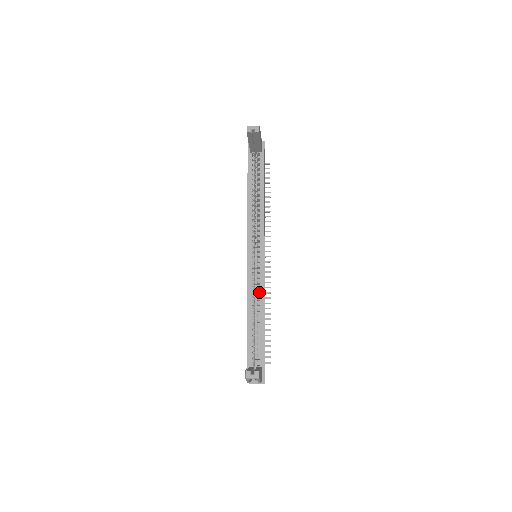
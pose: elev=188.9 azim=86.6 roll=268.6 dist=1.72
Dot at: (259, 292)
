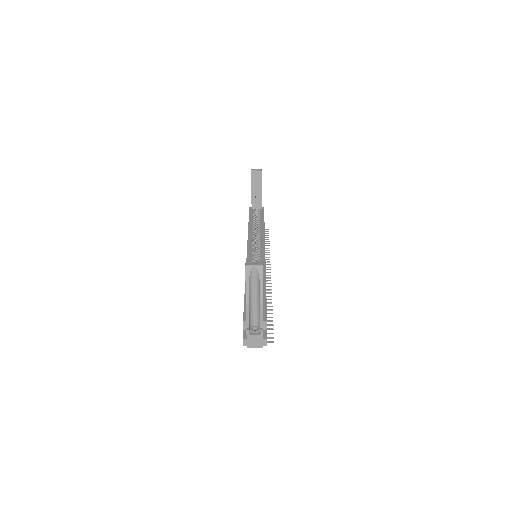
Dot at: occluded
